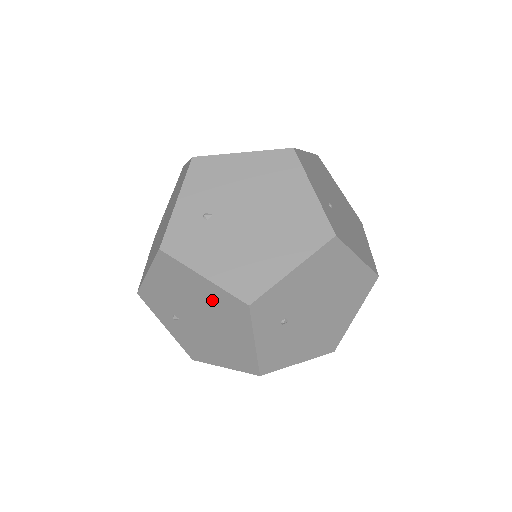
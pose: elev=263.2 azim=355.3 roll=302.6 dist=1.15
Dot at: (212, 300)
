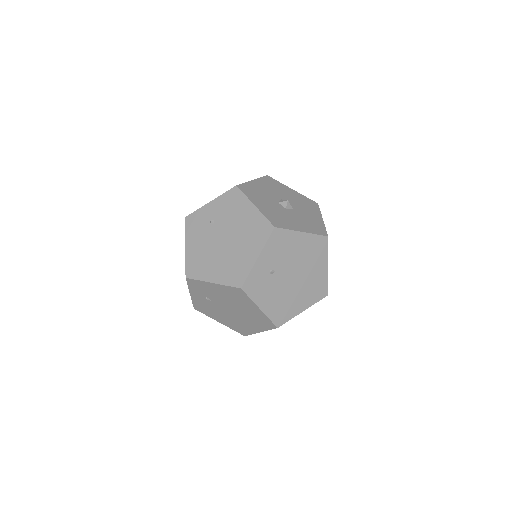
Dot at: (253, 314)
